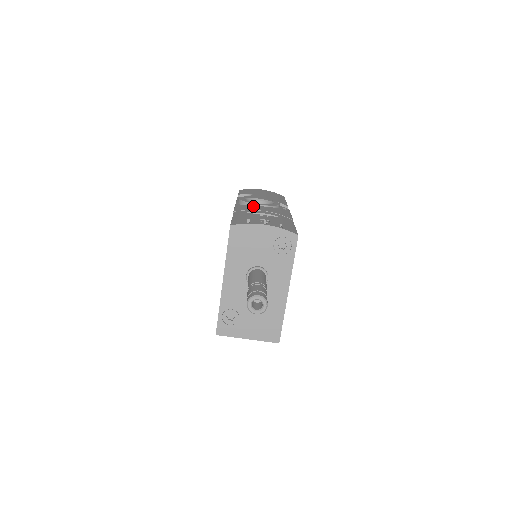
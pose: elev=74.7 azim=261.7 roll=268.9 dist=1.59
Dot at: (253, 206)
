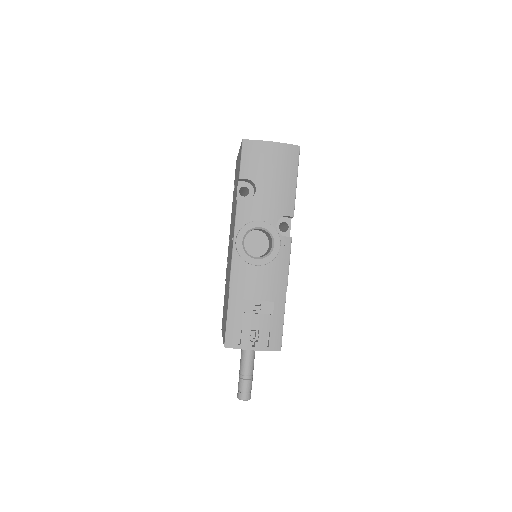
Dot at: (249, 270)
